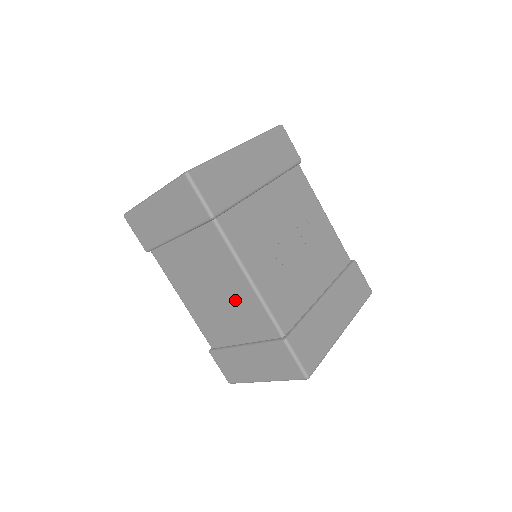
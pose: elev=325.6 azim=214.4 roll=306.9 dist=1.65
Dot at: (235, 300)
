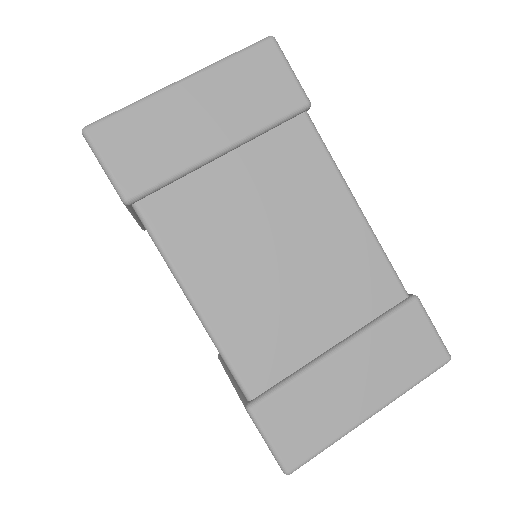
Dot at: (327, 254)
